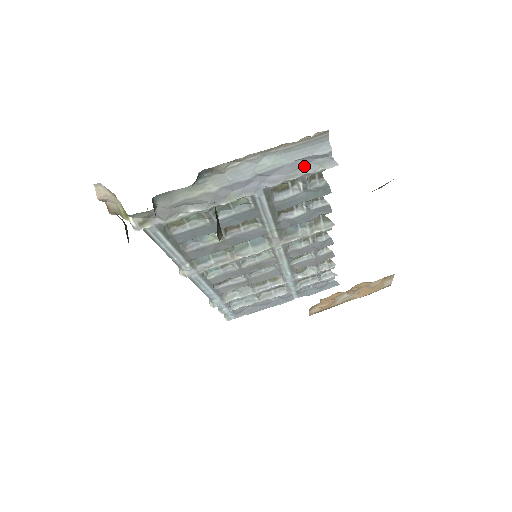
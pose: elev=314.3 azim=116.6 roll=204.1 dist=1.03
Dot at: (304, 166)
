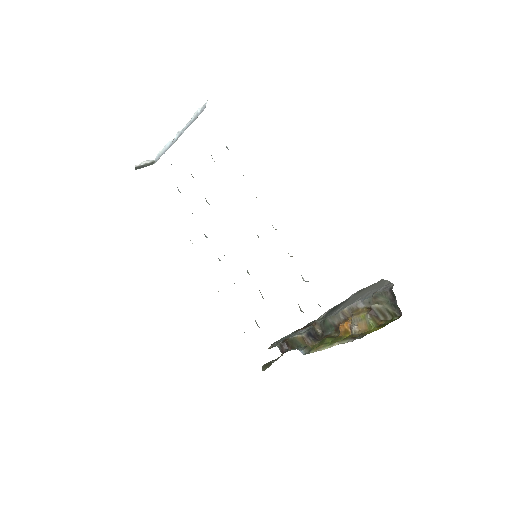
Dot at: occluded
